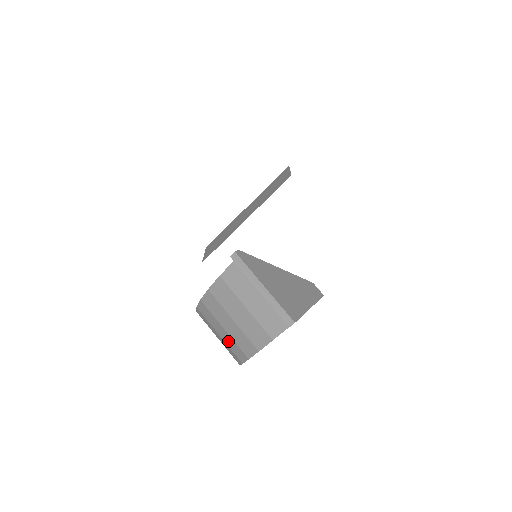
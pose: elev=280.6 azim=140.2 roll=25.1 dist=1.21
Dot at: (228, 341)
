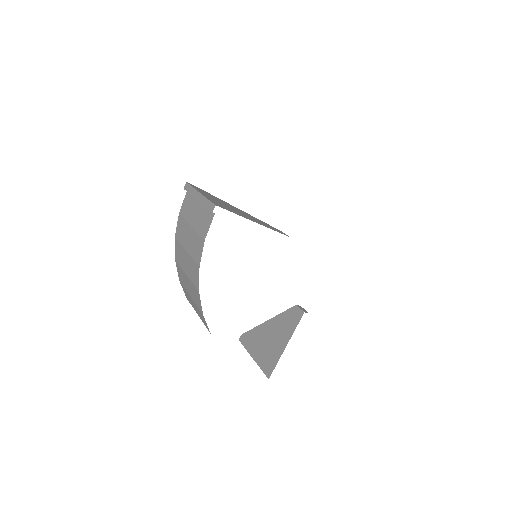
Dot at: (192, 292)
